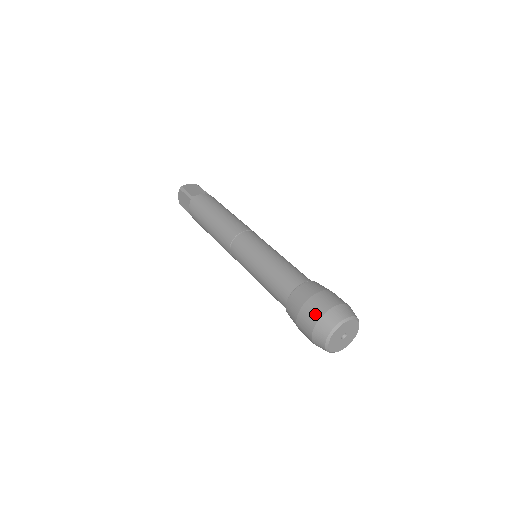
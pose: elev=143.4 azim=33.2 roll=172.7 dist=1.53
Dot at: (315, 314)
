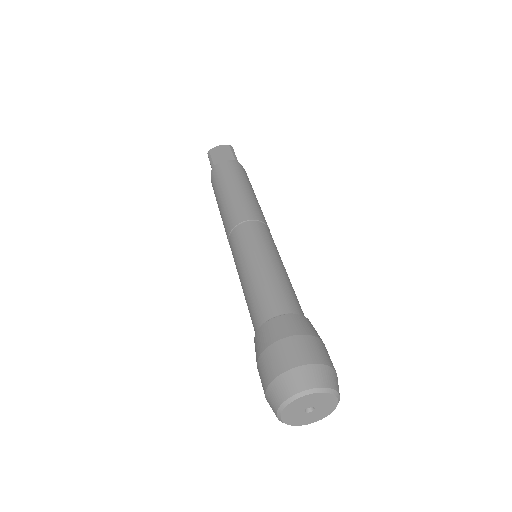
Dot at: (267, 374)
